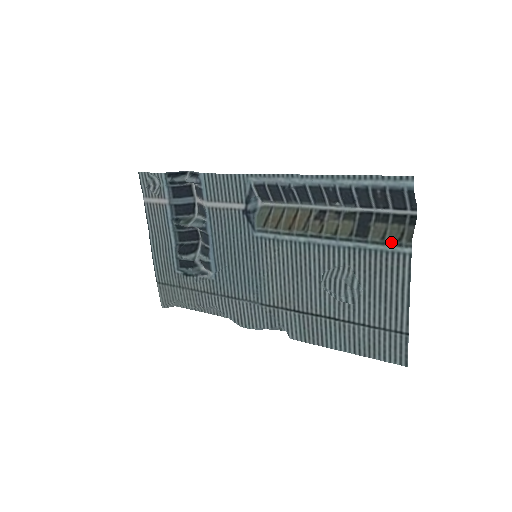
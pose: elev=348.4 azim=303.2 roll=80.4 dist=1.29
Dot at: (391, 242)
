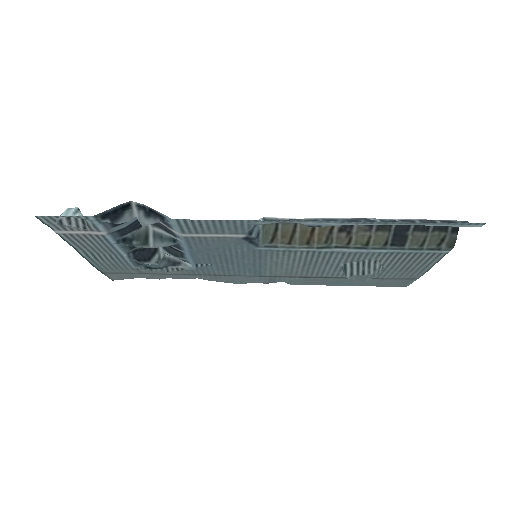
Dot at: (430, 248)
